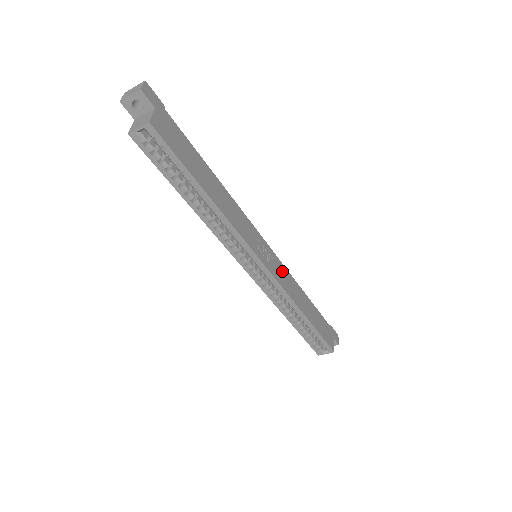
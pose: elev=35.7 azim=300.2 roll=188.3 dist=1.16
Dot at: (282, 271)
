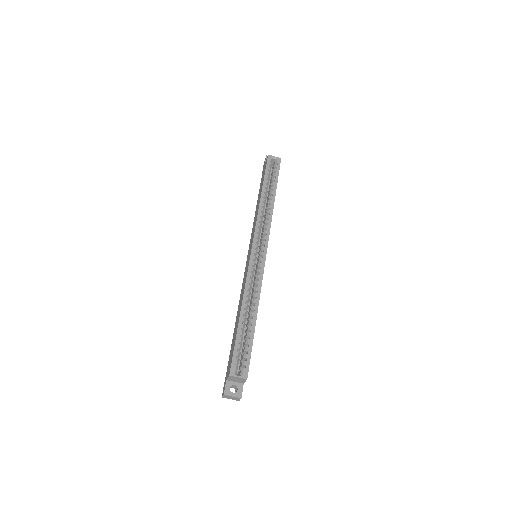
Dot at: occluded
